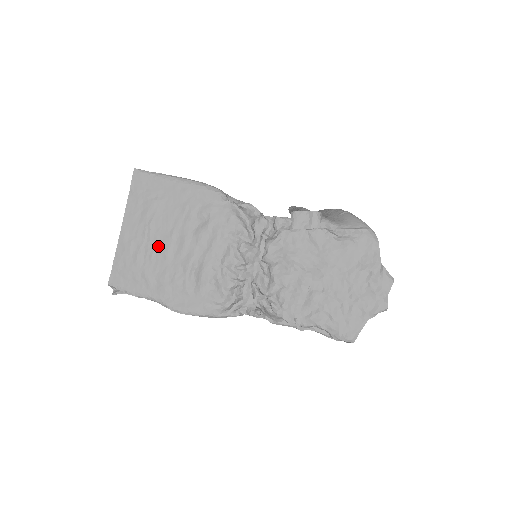
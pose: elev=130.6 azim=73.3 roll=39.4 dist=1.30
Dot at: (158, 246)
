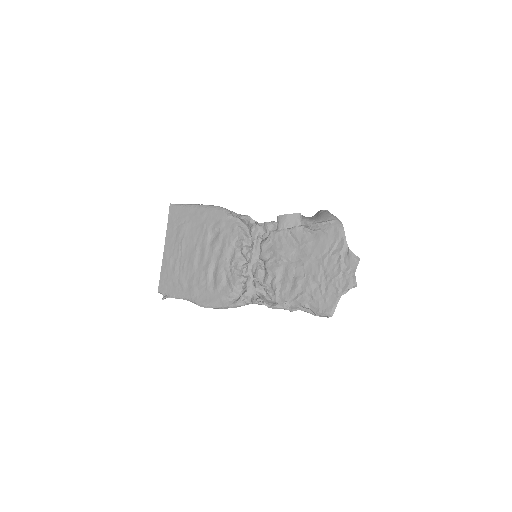
Dot at: (188, 258)
